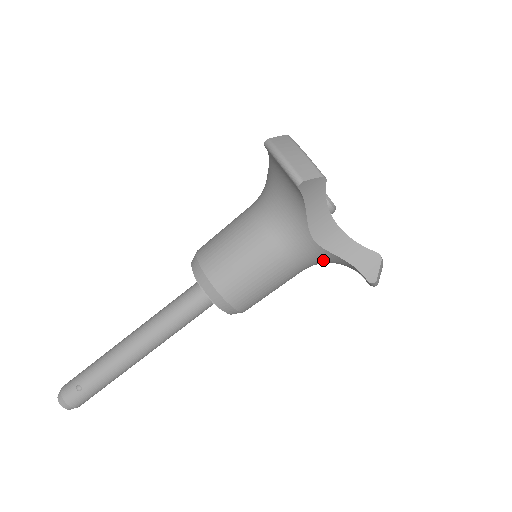
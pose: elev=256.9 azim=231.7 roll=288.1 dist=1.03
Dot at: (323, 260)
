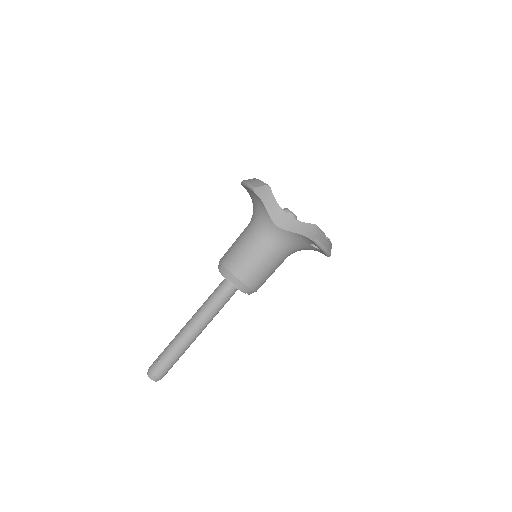
Dot at: (289, 241)
